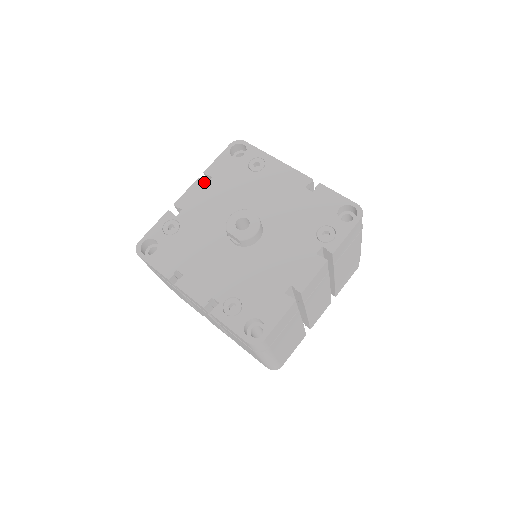
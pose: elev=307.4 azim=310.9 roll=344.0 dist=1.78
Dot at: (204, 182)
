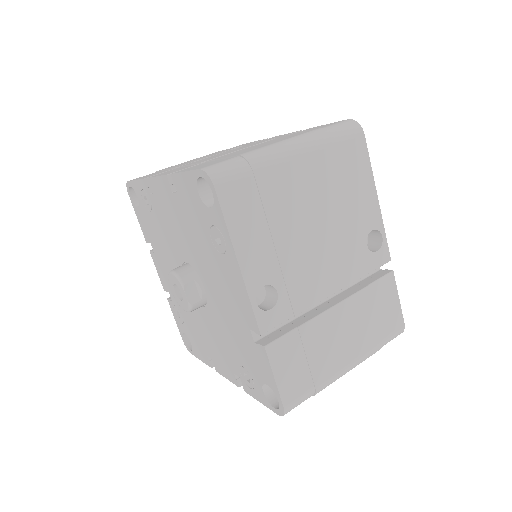
Dot at: (170, 188)
